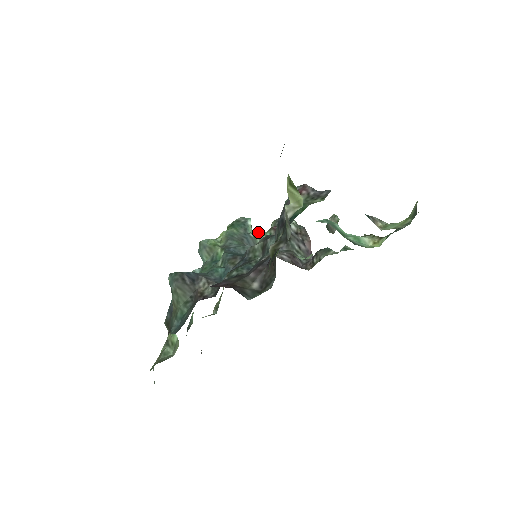
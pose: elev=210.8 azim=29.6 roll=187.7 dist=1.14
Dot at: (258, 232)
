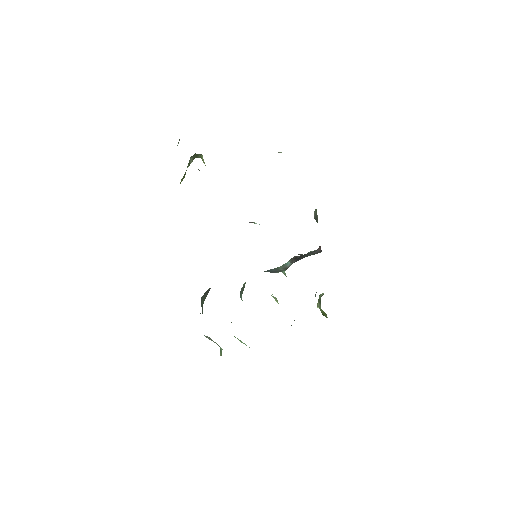
Dot at: (319, 297)
